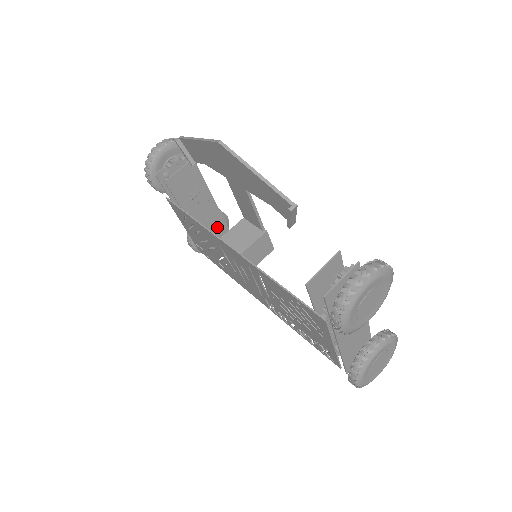
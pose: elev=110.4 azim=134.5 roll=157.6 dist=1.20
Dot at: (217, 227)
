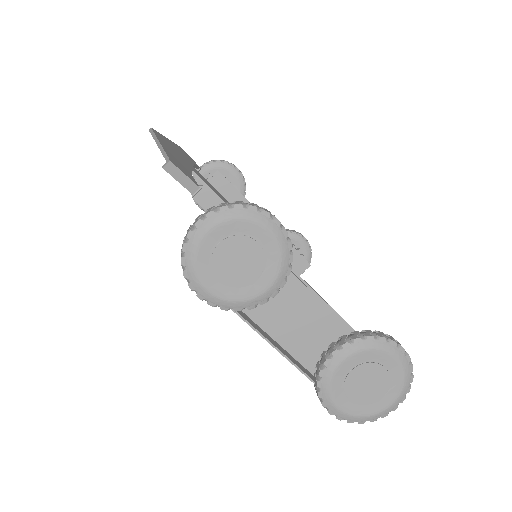
Dot at: occluded
